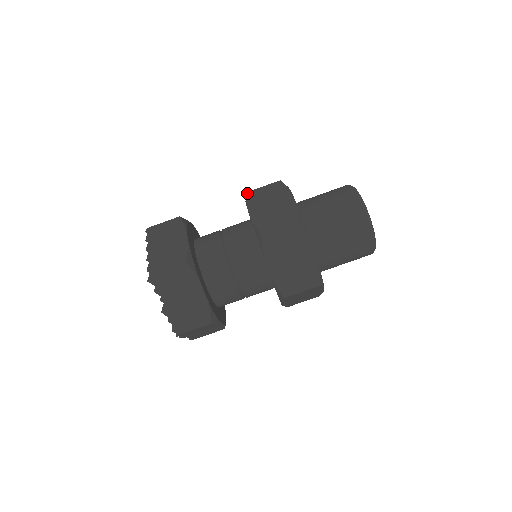
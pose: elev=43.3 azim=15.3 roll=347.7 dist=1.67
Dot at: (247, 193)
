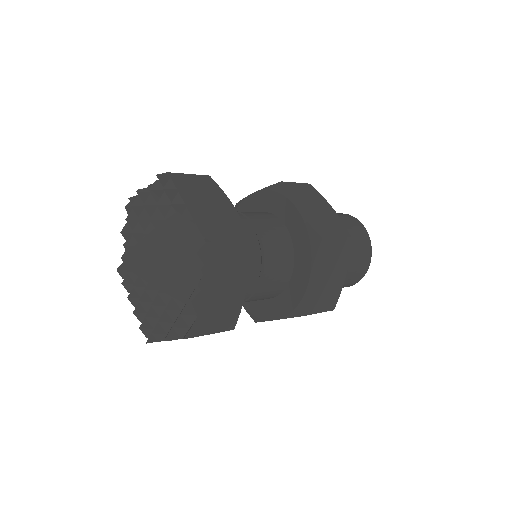
Dot at: (283, 182)
